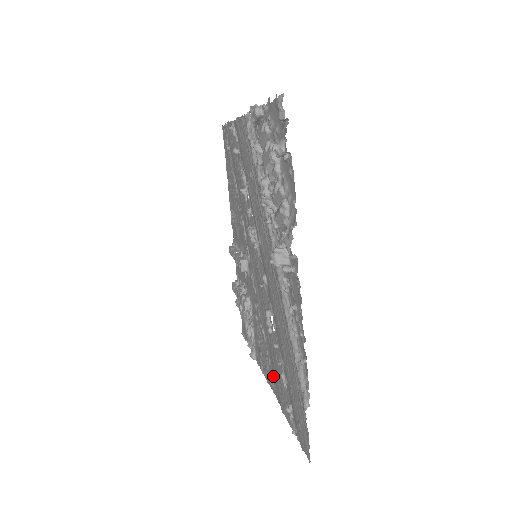
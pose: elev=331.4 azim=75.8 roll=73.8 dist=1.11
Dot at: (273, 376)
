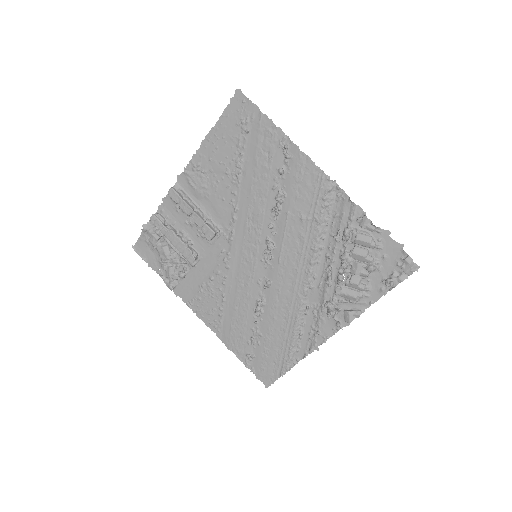
Dot at: (223, 325)
